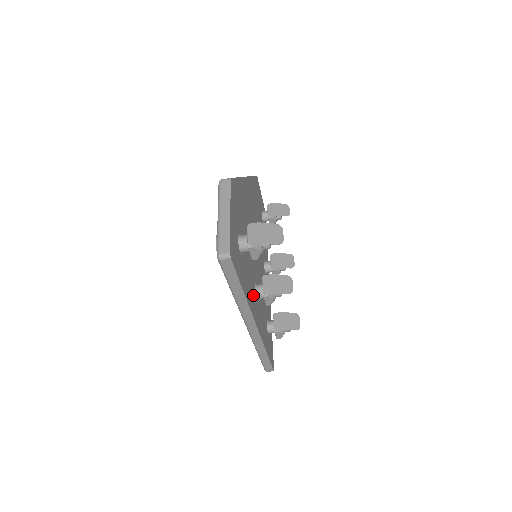
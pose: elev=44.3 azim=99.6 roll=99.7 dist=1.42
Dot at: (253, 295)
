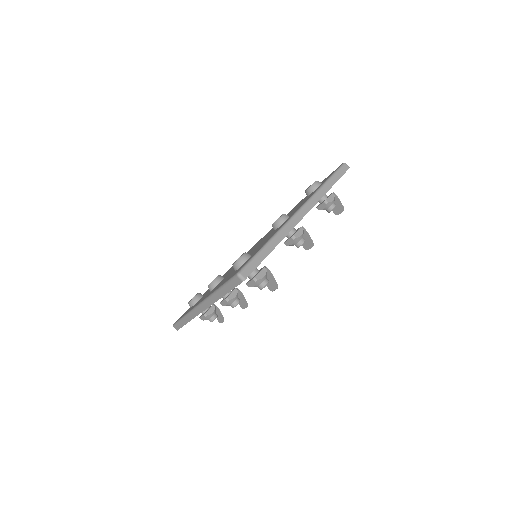
Dot at: occluded
